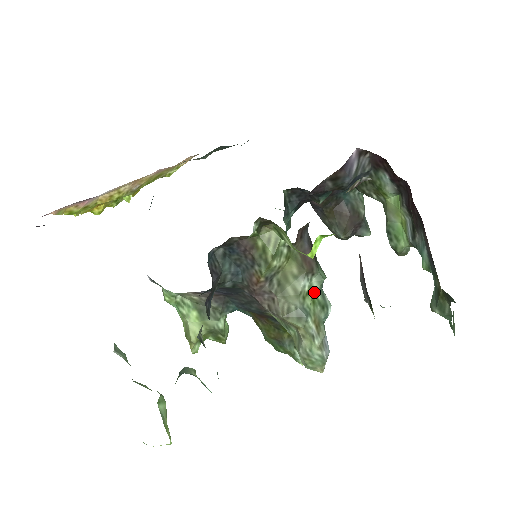
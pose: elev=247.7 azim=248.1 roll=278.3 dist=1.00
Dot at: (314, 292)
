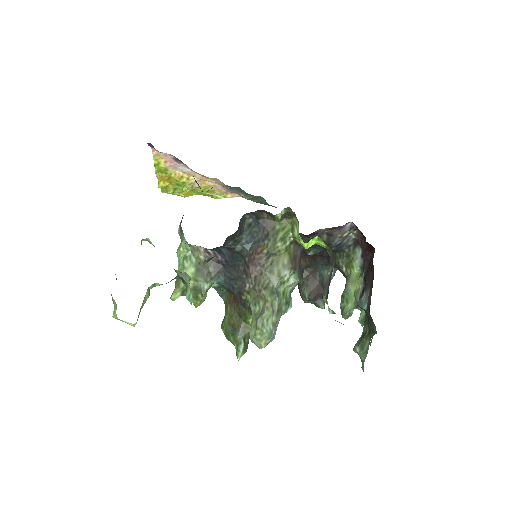
Dot at: (287, 288)
